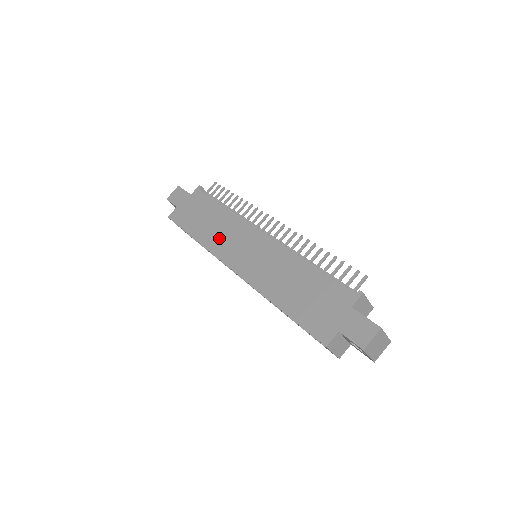
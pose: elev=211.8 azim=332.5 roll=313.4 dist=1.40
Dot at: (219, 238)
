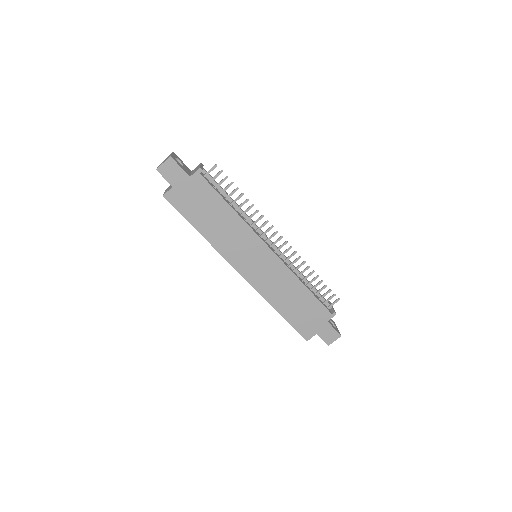
Dot at: (228, 242)
